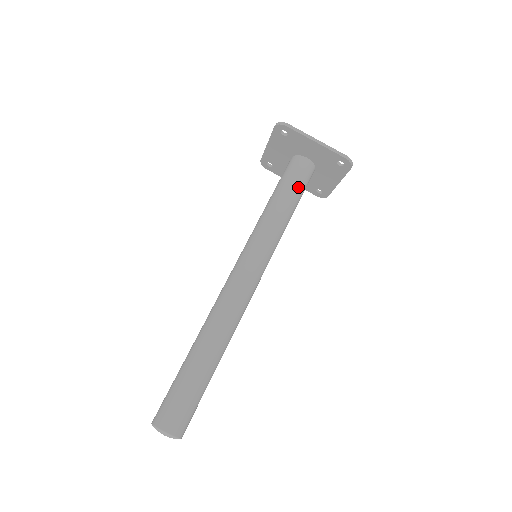
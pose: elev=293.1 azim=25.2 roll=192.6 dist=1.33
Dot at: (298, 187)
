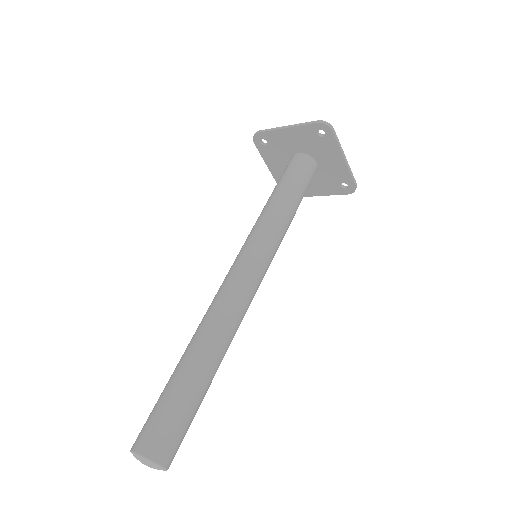
Dot at: (305, 192)
